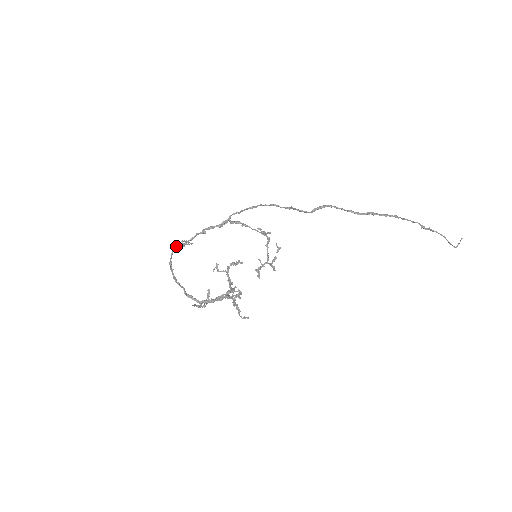
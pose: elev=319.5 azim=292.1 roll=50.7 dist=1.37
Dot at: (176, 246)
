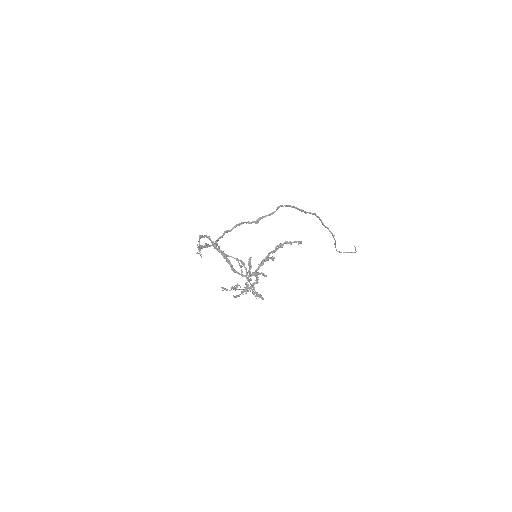
Dot at: (200, 237)
